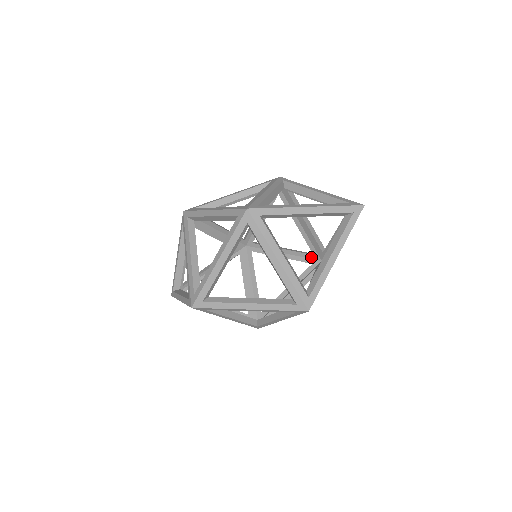
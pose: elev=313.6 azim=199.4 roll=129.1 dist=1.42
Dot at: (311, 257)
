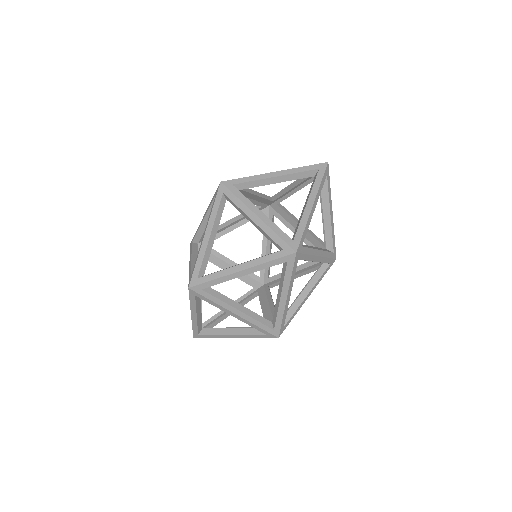
Dot at: occluded
